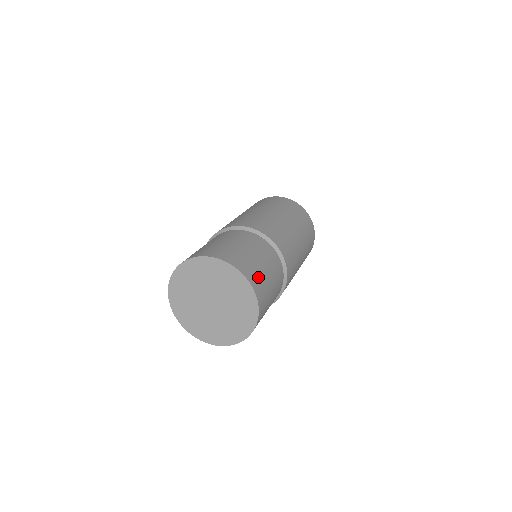
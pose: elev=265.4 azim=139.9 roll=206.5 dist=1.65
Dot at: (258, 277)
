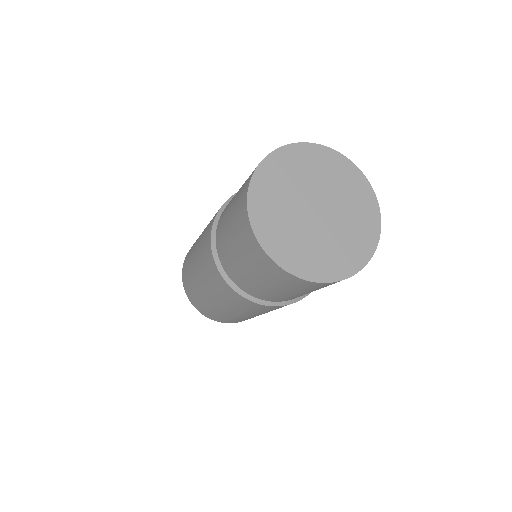
Dot at: occluded
